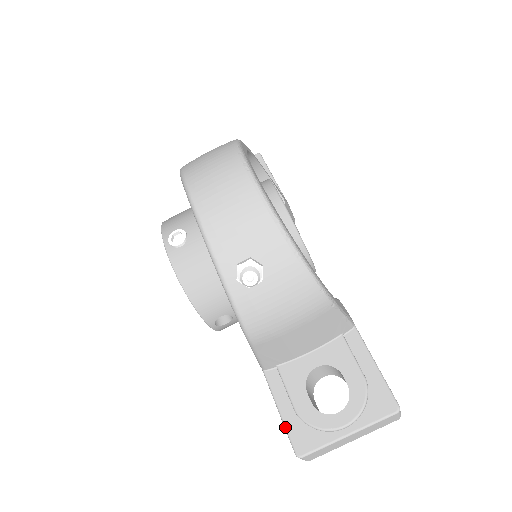
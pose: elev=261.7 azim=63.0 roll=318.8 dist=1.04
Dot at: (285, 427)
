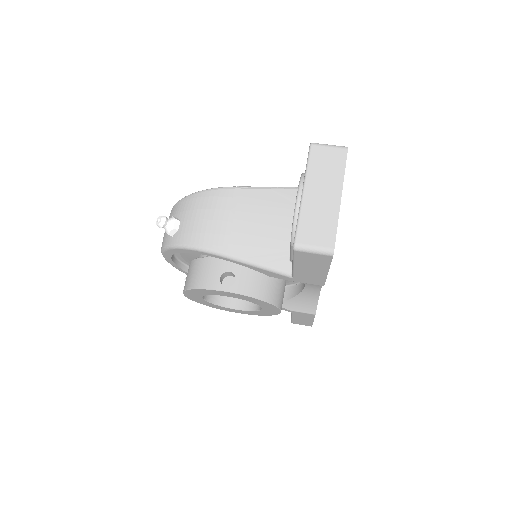
Dot at: occluded
